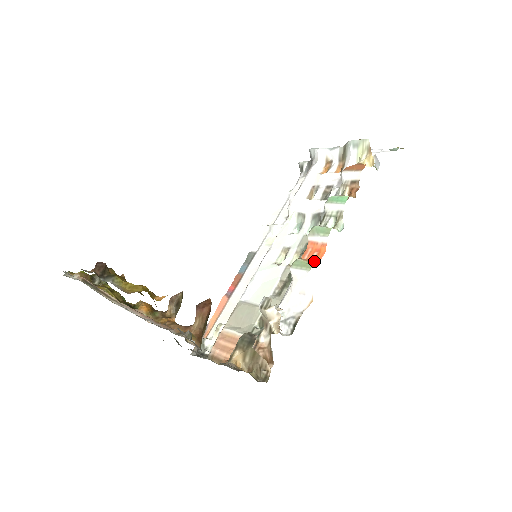
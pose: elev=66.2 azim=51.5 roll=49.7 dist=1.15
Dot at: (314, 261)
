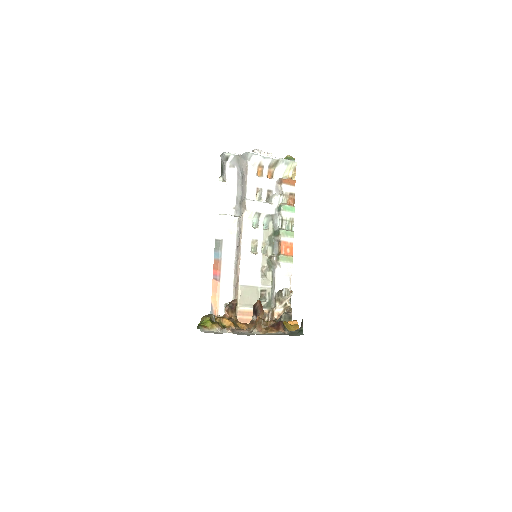
Dot at: (292, 256)
